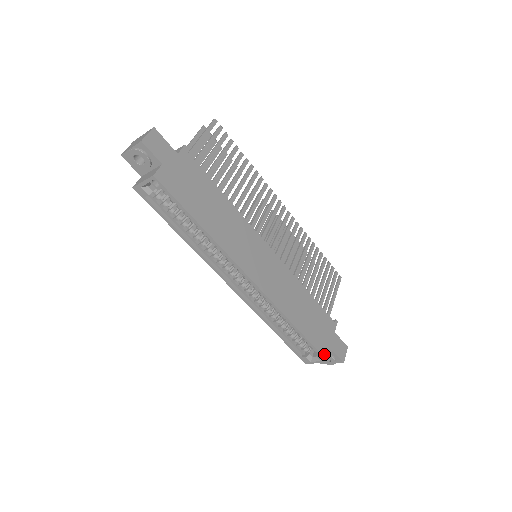
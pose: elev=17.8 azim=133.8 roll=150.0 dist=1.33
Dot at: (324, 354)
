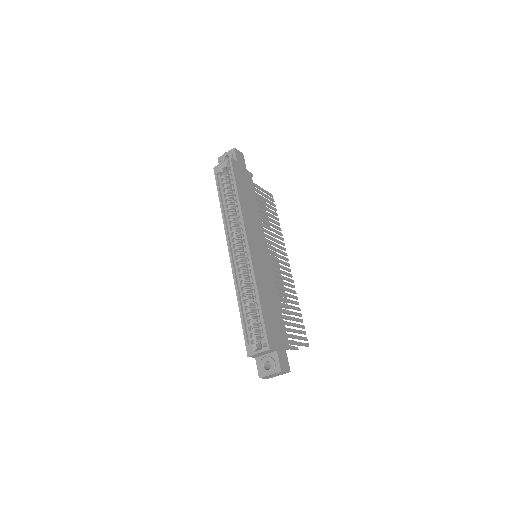
Dot at: (269, 340)
